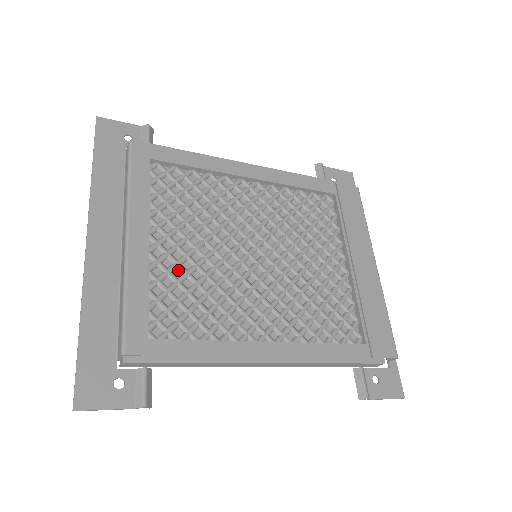
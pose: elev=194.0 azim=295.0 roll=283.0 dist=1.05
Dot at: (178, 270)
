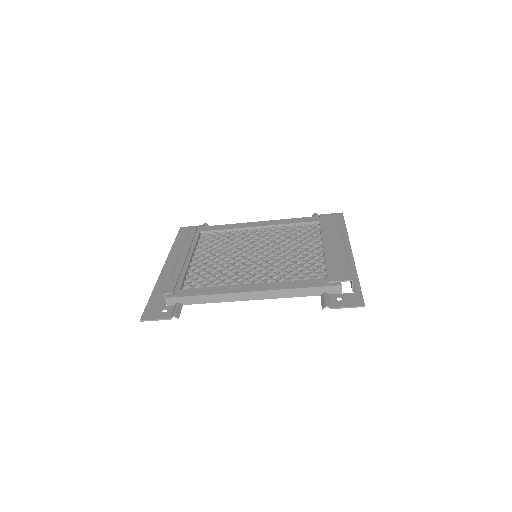
Dot at: (206, 267)
